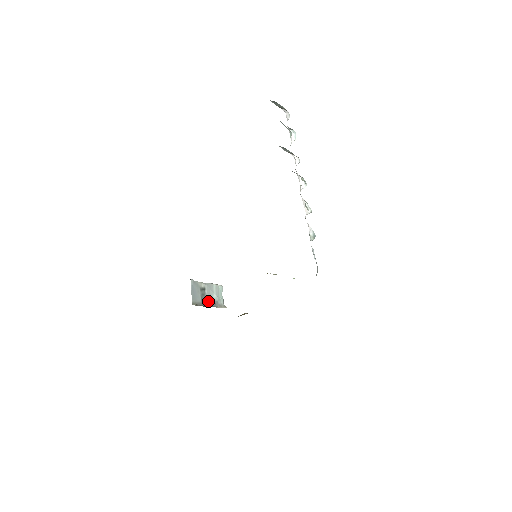
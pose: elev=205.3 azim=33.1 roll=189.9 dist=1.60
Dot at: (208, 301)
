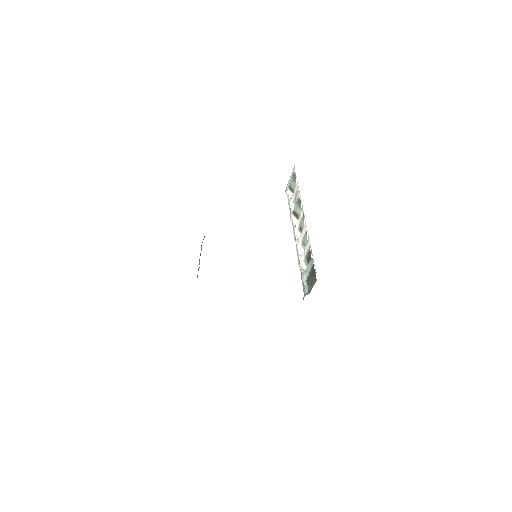
Dot at: occluded
